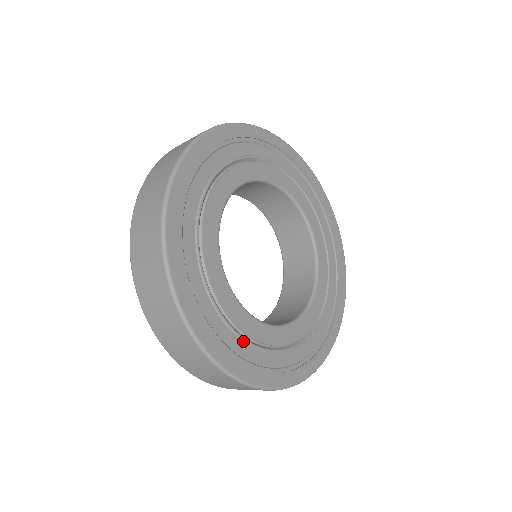
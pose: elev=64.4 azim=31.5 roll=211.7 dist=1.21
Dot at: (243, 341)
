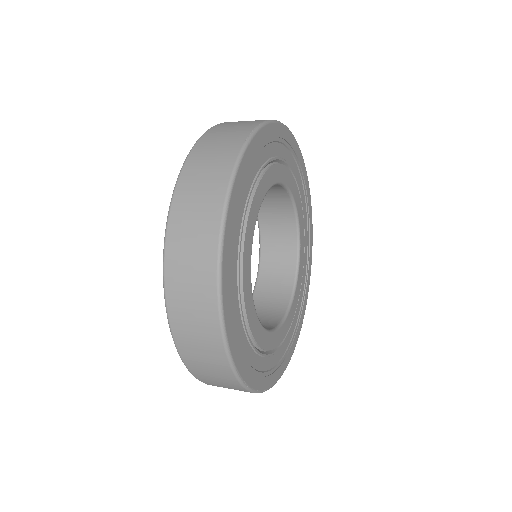
Dot at: (238, 291)
